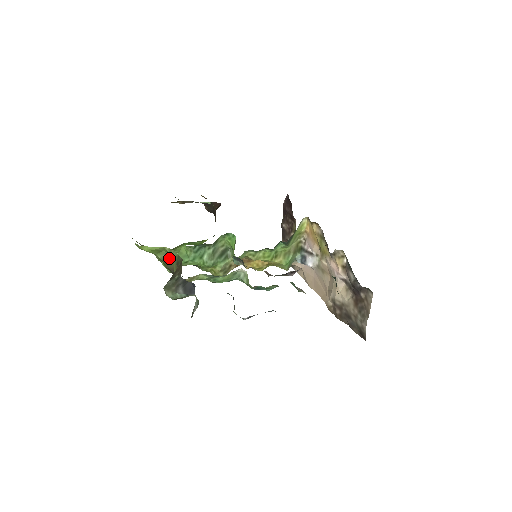
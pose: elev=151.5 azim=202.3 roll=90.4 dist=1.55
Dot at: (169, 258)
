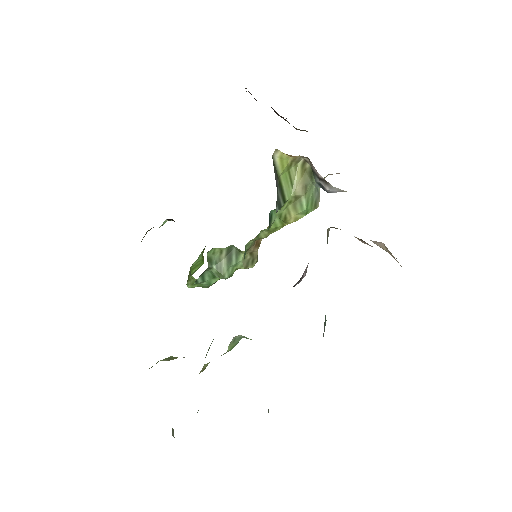
Dot at: (171, 358)
